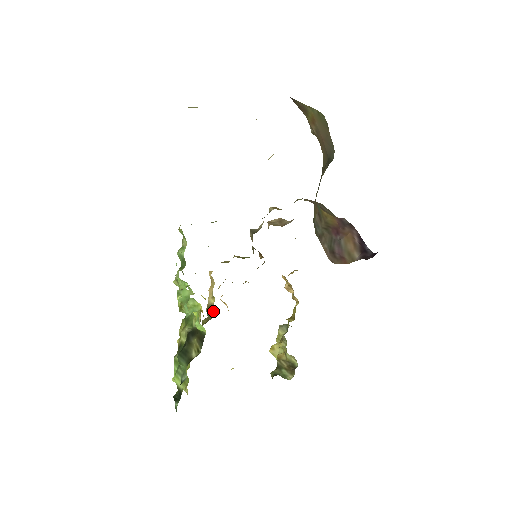
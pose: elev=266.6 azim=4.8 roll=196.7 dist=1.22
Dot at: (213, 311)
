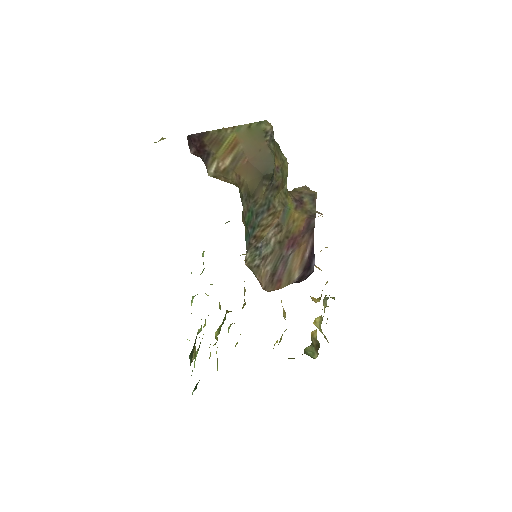
Dot at: (244, 299)
